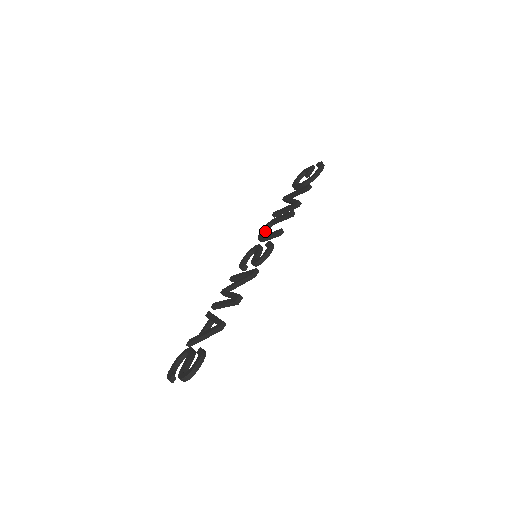
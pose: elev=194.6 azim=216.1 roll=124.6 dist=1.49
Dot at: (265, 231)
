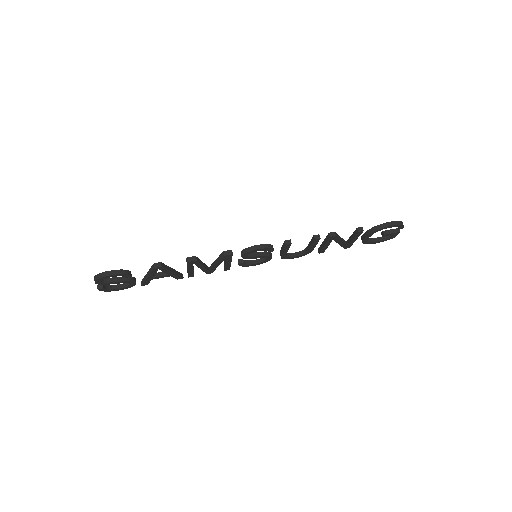
Dot at: (295, 254)
